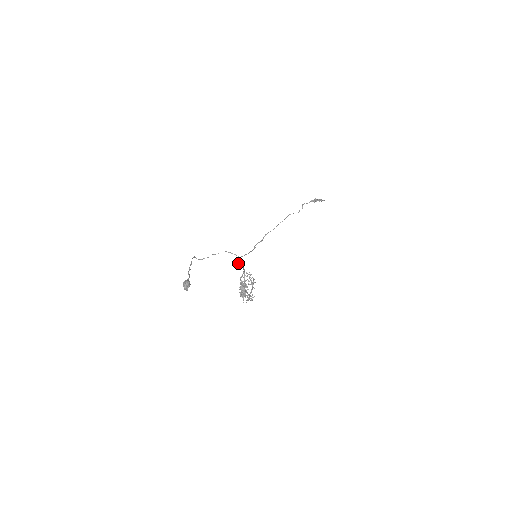
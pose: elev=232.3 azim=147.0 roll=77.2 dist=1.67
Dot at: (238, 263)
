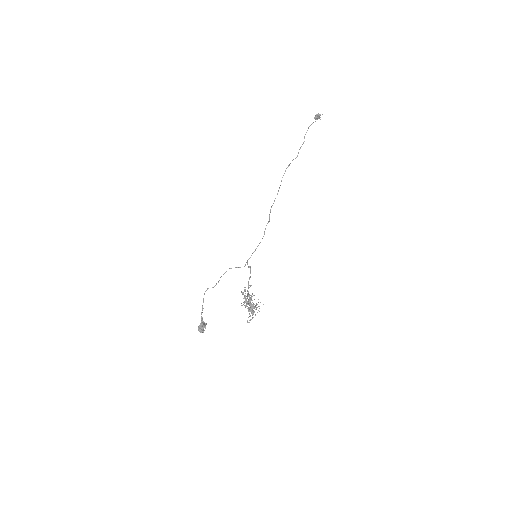
Dot at: (248, 267)
